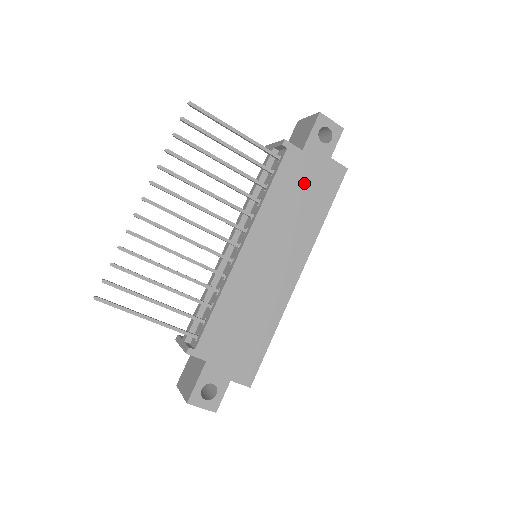
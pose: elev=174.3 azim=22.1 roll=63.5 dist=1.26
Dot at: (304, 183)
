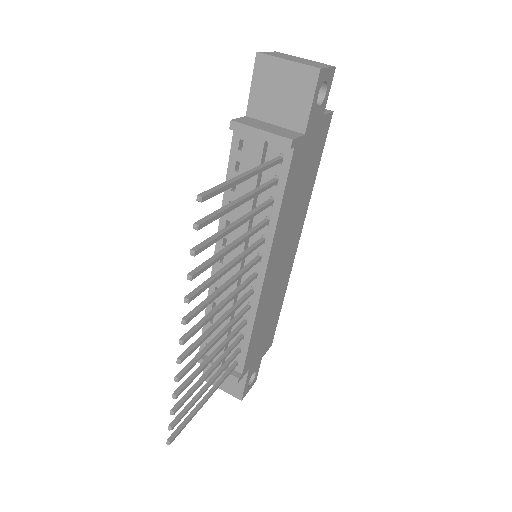
Dot at: (304, 167)
